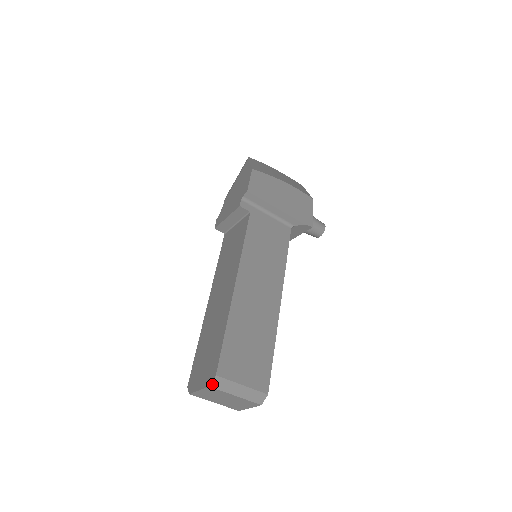
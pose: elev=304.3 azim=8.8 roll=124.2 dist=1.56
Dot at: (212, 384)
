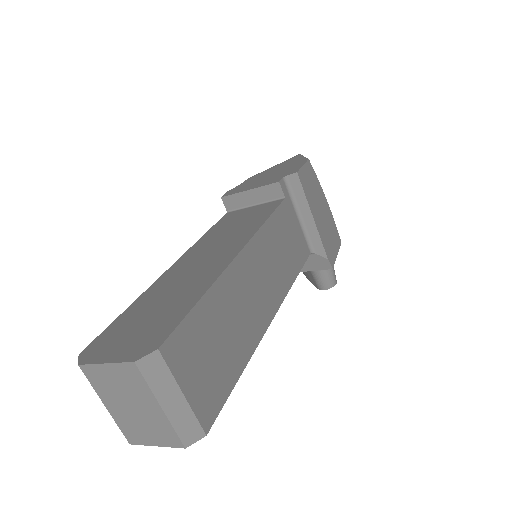
Dot at: (141, 360)
